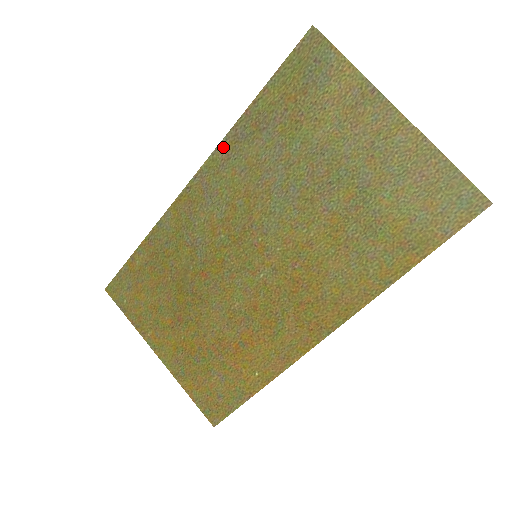
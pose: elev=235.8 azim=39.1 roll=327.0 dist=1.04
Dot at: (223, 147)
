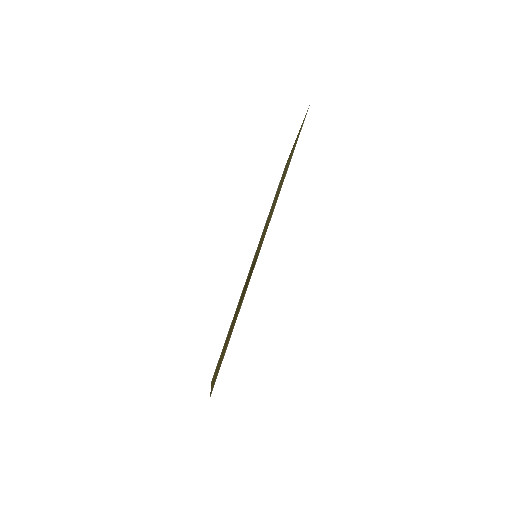
Dot at: occluded
